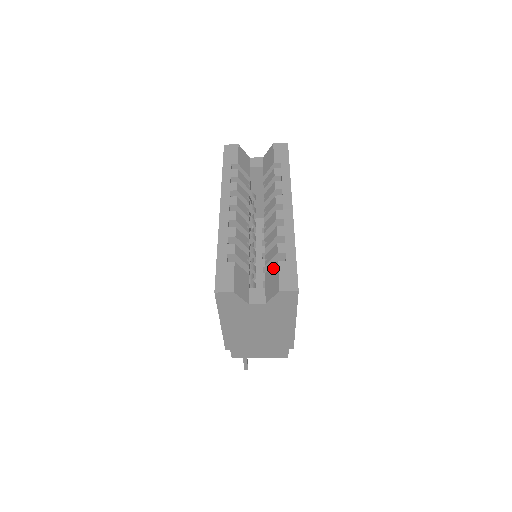
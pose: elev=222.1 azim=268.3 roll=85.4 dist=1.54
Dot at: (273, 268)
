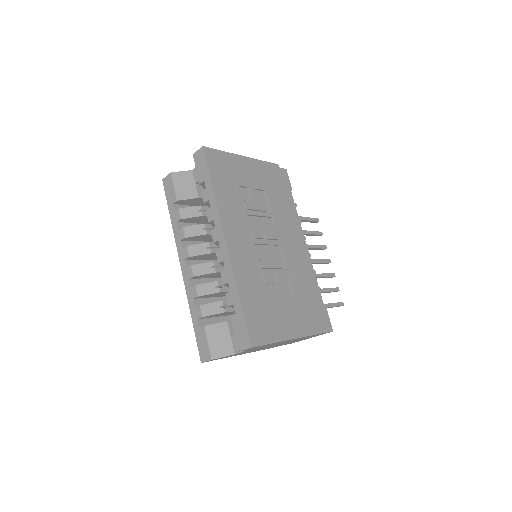
Dot at: occluded
